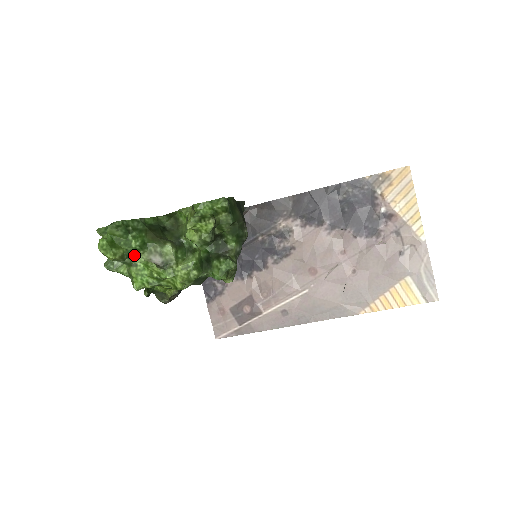
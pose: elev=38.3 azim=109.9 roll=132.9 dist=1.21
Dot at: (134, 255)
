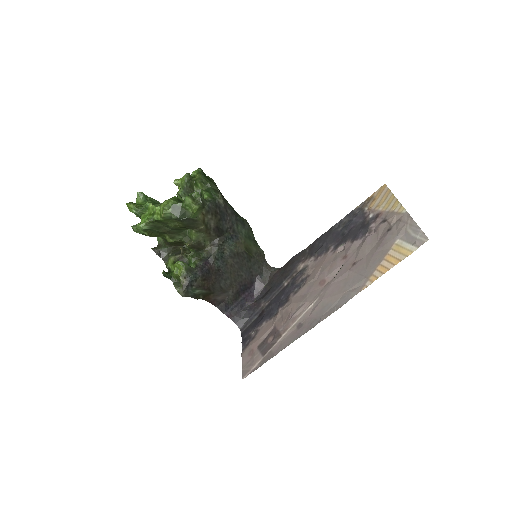
Dot at: (145, 209)
